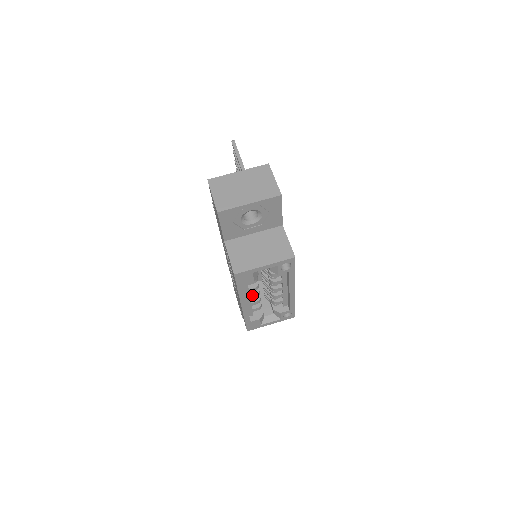
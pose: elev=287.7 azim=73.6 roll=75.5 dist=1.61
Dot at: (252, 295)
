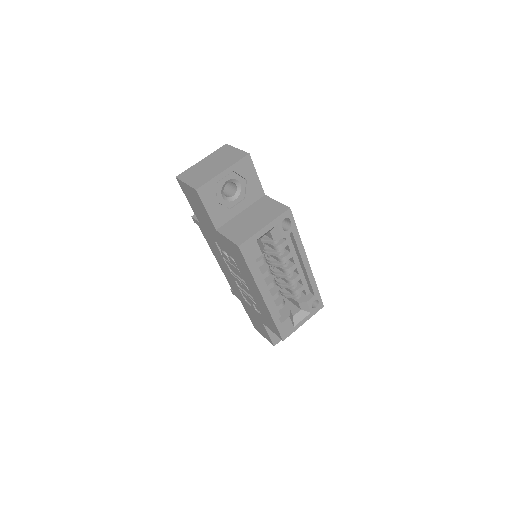
Dot at: (268, 284)
